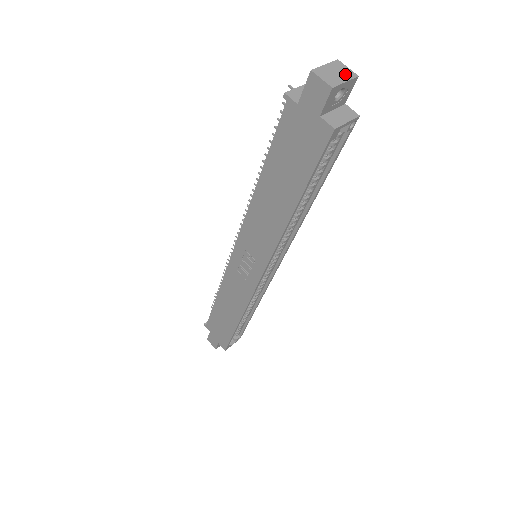
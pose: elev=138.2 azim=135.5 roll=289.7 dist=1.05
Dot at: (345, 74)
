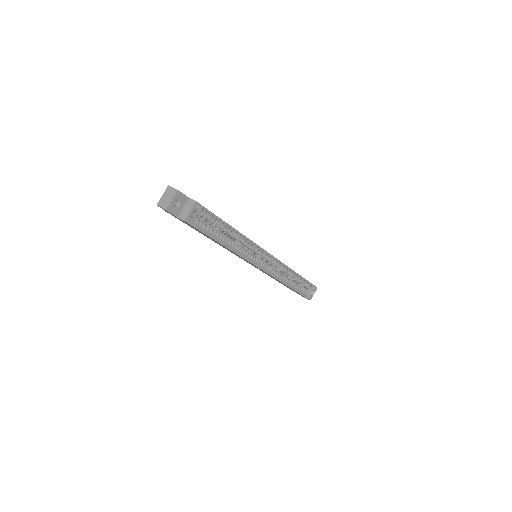
Dot at: (171, 194)
